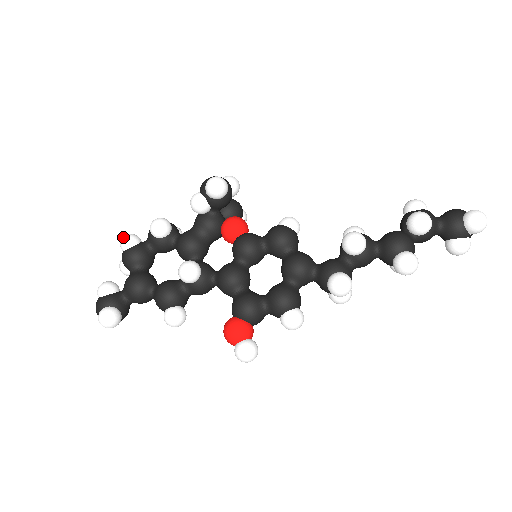
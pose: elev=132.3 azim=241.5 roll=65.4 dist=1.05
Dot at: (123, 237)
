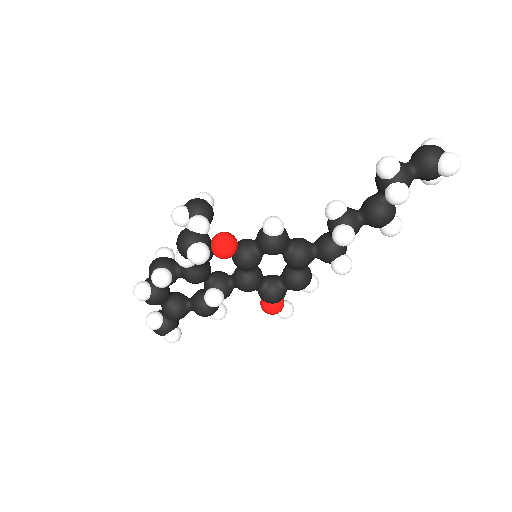
Dot at: (135, 296)
